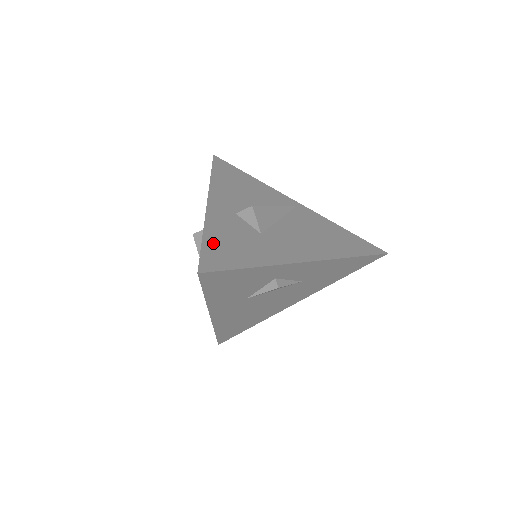
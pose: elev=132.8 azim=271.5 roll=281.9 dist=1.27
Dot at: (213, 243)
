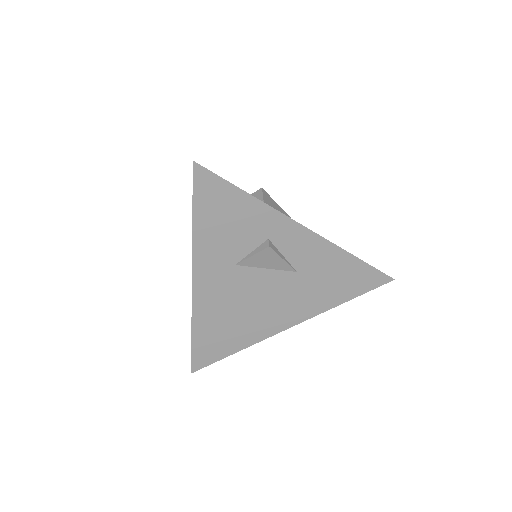
Dot at: occluded
